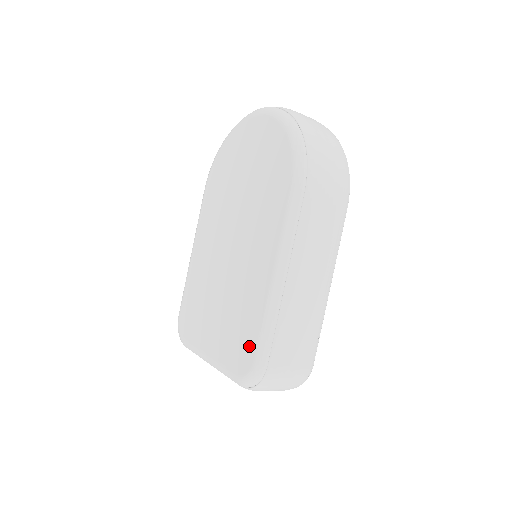
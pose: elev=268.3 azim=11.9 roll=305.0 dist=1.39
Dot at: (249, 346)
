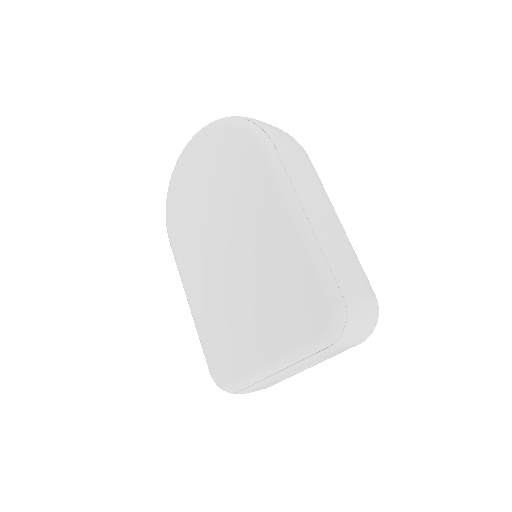
Dot at: (313, 297)
